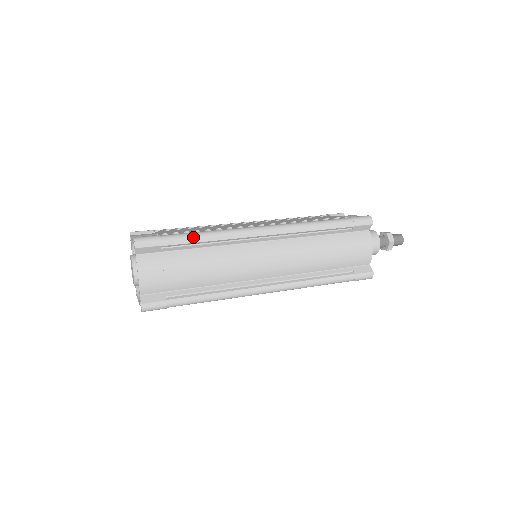
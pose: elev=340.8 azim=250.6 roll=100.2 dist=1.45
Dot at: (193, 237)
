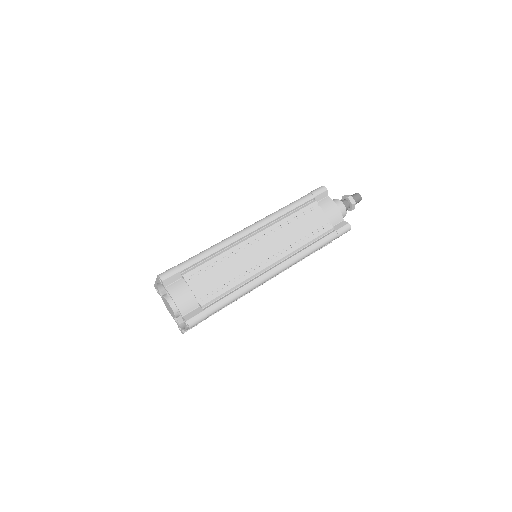
Dot at: occluded
